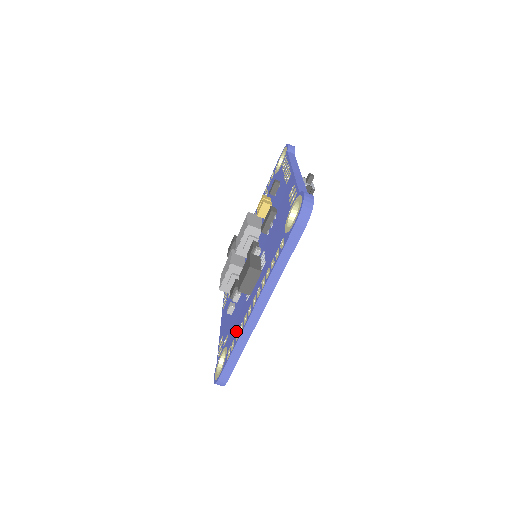
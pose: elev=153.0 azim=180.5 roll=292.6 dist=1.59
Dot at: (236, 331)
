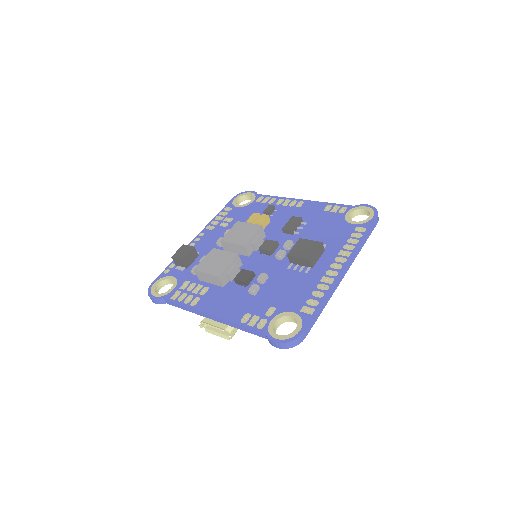
Dot at: (307, 293)
